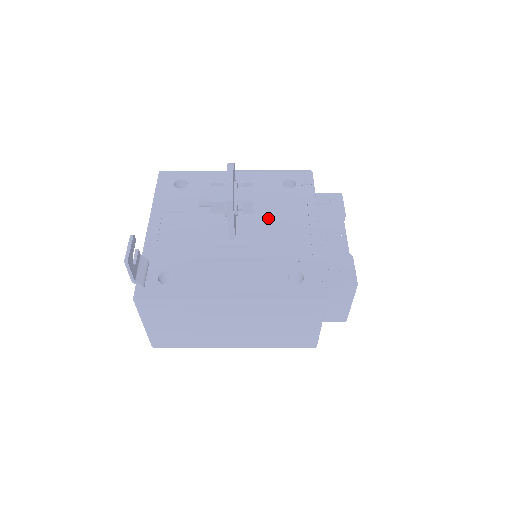
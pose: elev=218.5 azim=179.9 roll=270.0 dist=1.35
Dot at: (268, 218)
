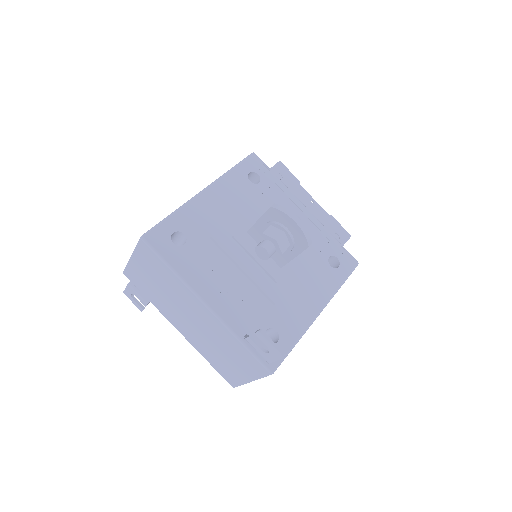
Dot at: occluded
